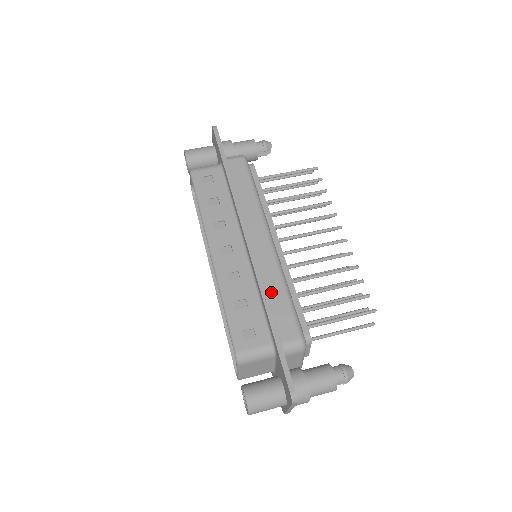
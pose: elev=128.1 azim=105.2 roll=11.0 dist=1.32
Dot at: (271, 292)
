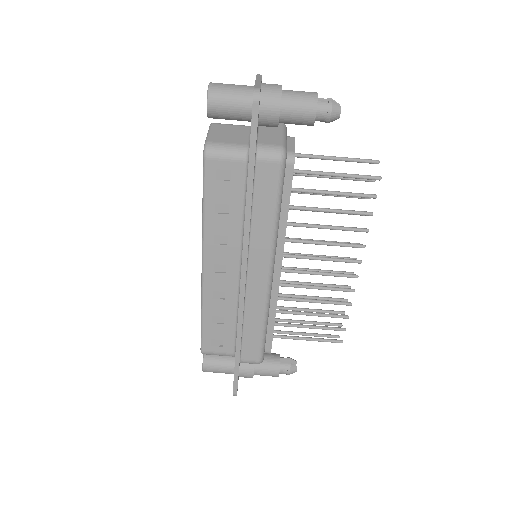
Dot at: (248, 323)
